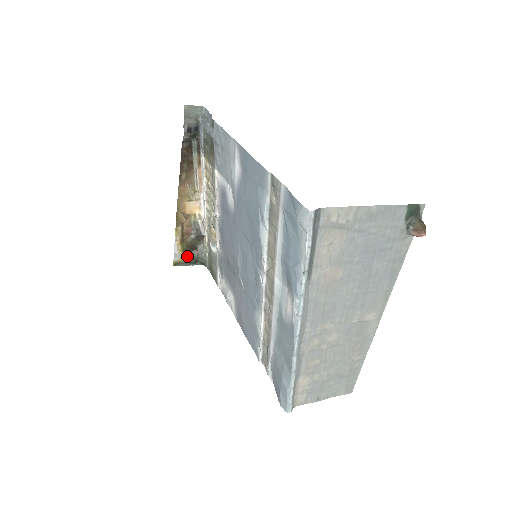
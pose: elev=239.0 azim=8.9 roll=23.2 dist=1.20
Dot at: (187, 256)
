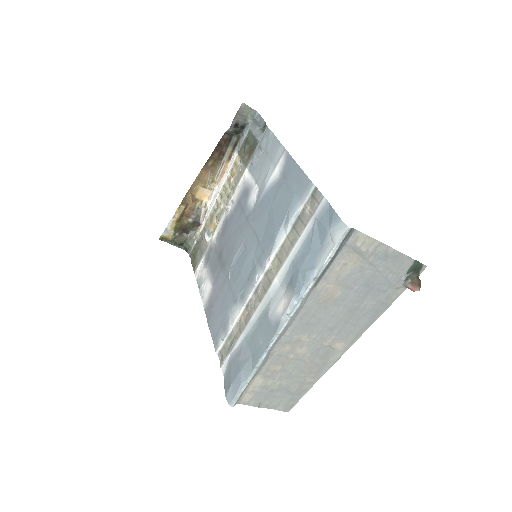
Dot at: (176, 236)
